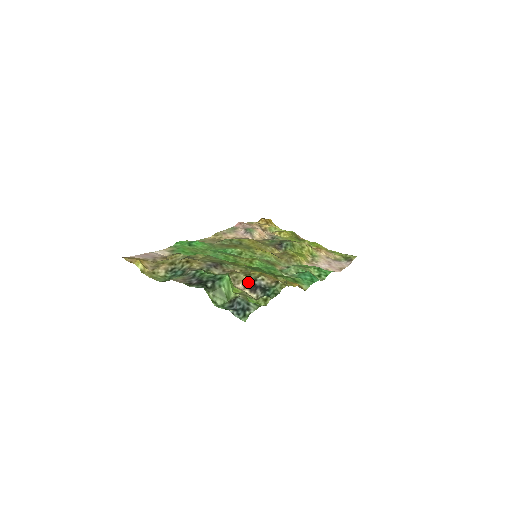
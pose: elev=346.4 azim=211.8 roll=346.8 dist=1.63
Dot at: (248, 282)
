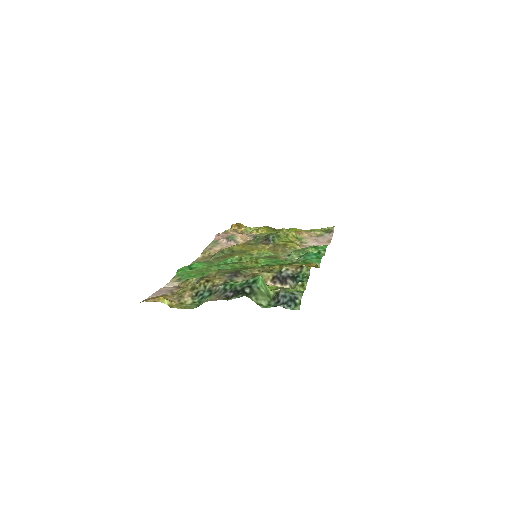
Dot at: (275, 277)
